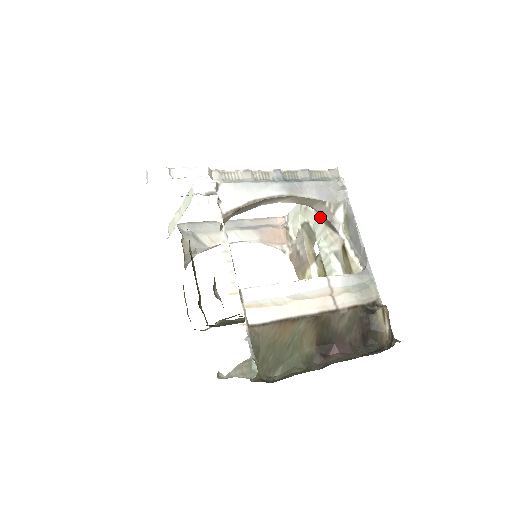
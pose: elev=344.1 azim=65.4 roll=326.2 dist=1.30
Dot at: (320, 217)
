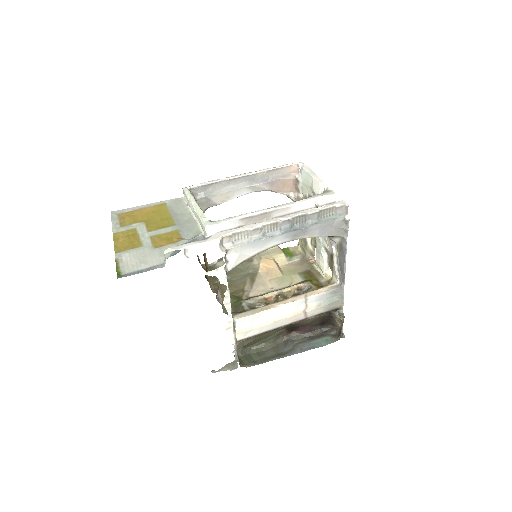
Dot at: occluded
